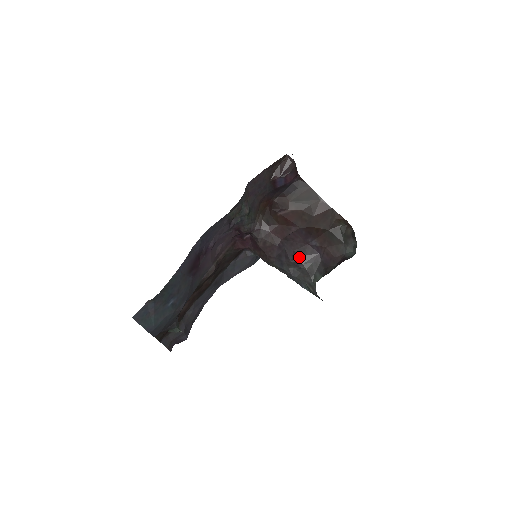
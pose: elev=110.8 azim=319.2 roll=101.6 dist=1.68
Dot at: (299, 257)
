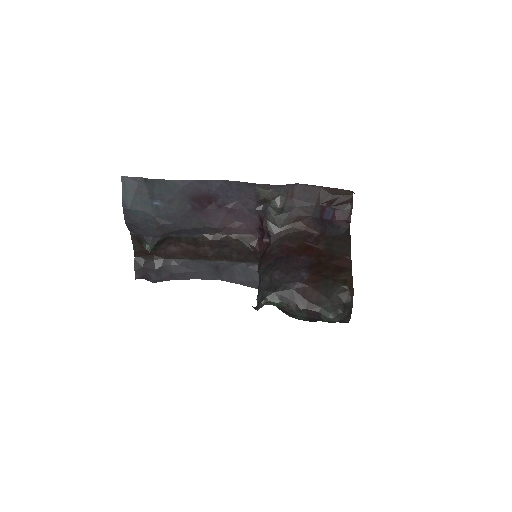
Dot at: (279, 272)
